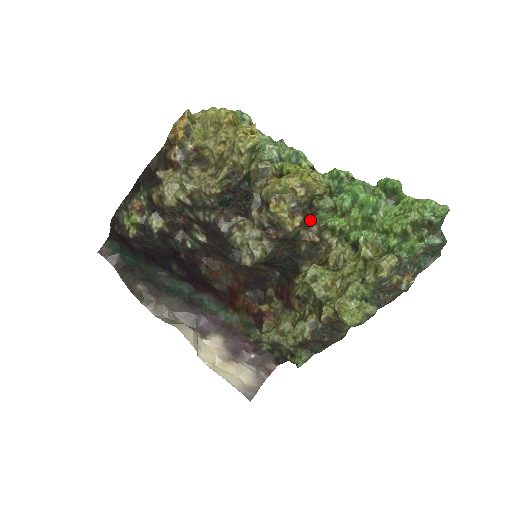
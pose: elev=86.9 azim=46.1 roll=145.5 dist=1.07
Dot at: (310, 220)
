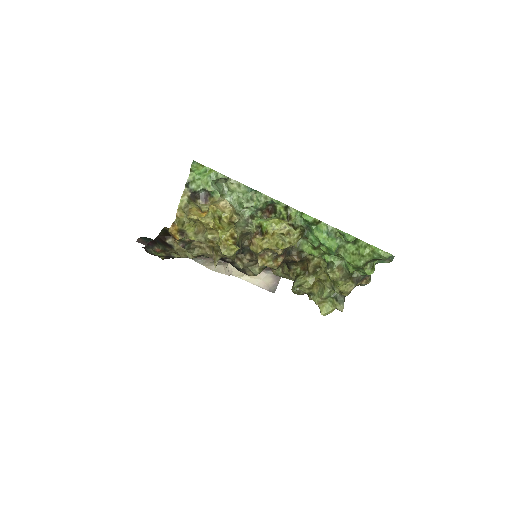
Dot at: (290, 251)
